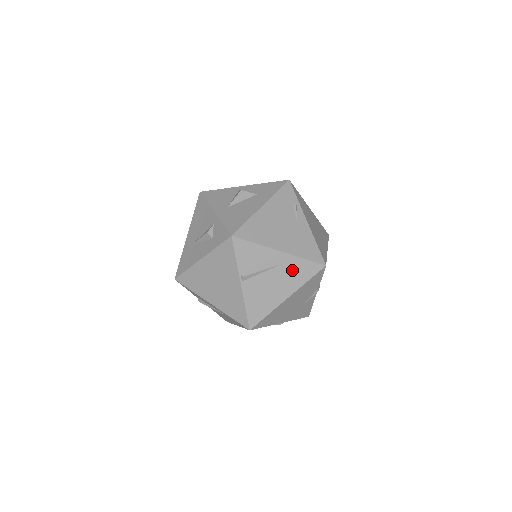
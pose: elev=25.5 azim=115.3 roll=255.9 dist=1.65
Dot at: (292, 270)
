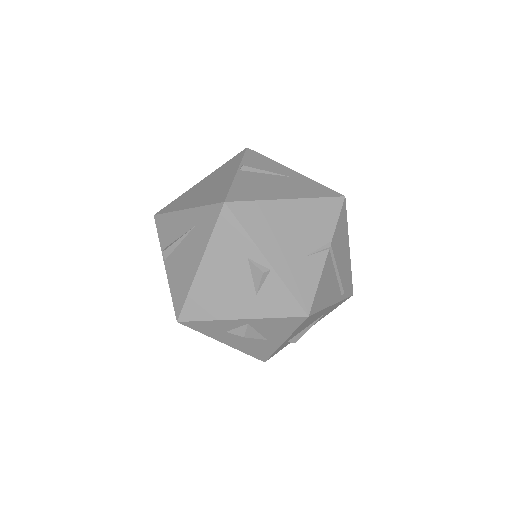
Dot at: (302, 185)
